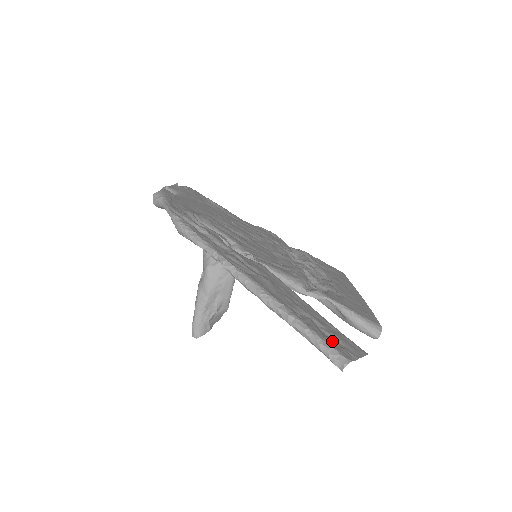
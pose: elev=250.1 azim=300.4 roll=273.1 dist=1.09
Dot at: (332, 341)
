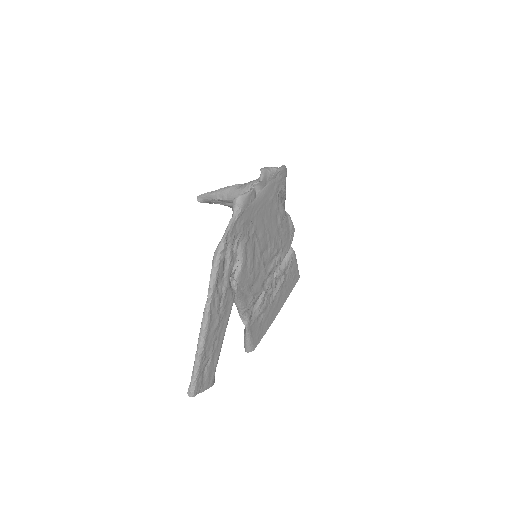
Dot at: (201, 379)
